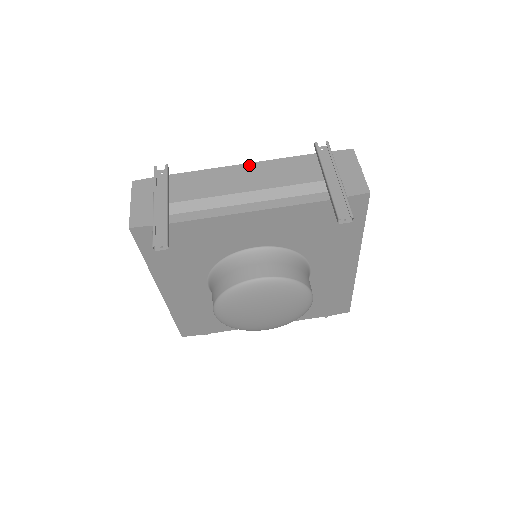
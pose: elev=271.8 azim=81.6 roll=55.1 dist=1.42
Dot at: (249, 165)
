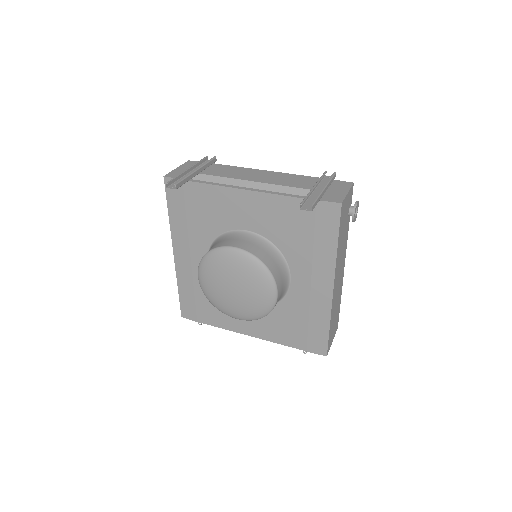
Dot at: (270, 172)
